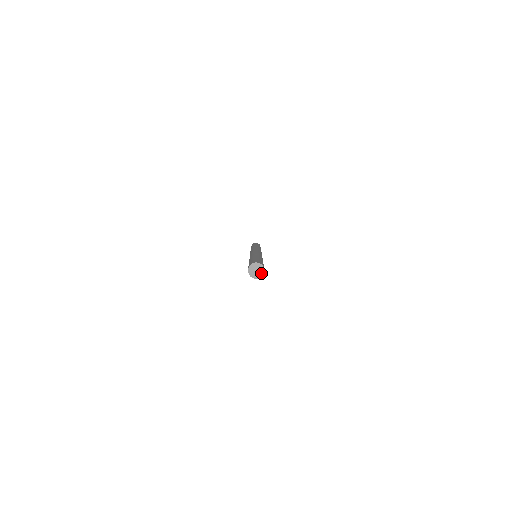
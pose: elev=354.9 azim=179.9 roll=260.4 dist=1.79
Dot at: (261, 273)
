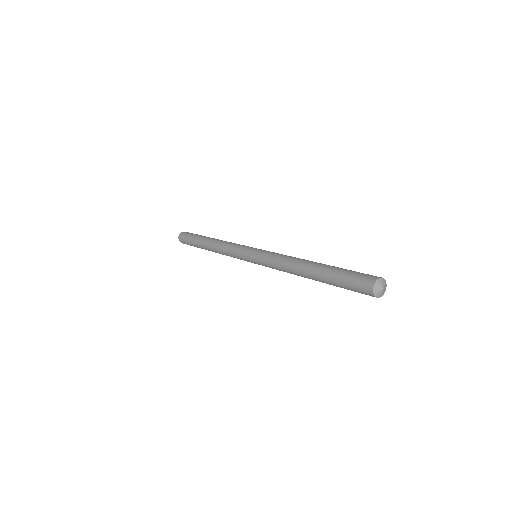
Dot at: (382, 294)
